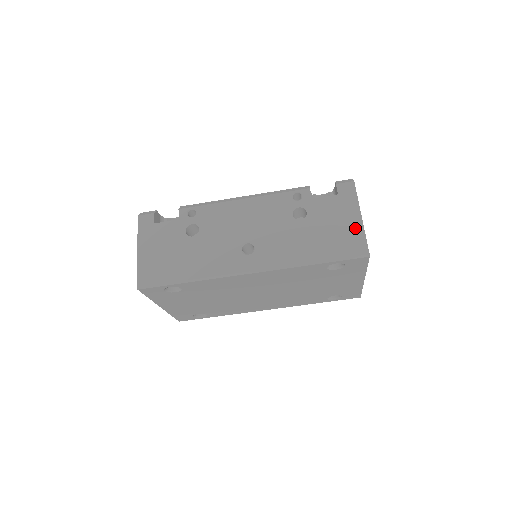
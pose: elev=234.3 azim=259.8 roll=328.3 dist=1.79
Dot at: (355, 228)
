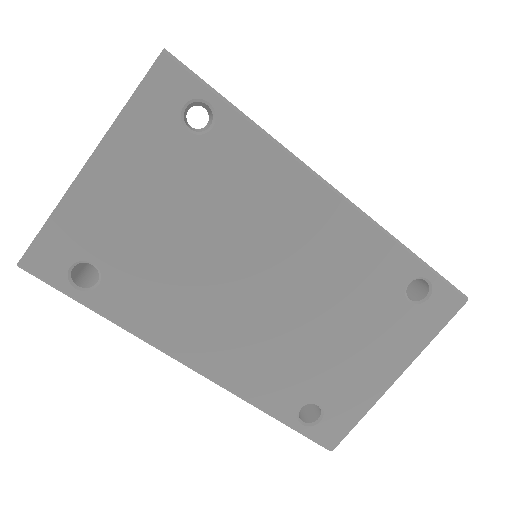
Dot at: occluded
